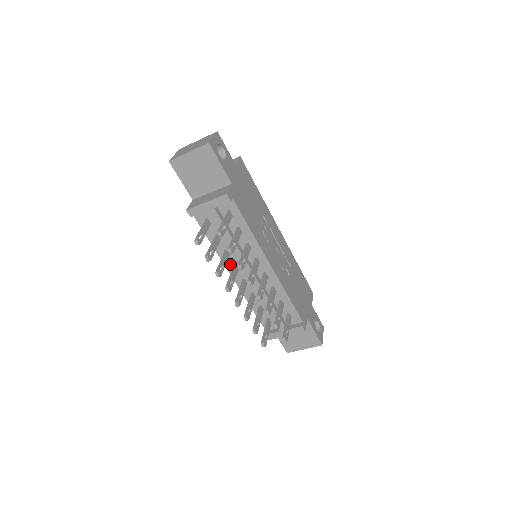
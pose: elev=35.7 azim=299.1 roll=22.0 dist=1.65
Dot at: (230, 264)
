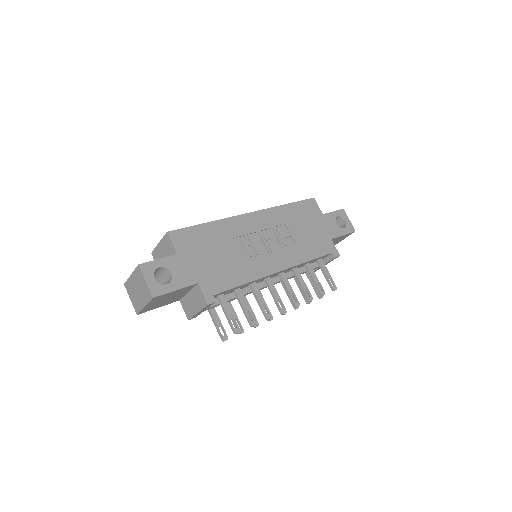
Dot at: occluded
